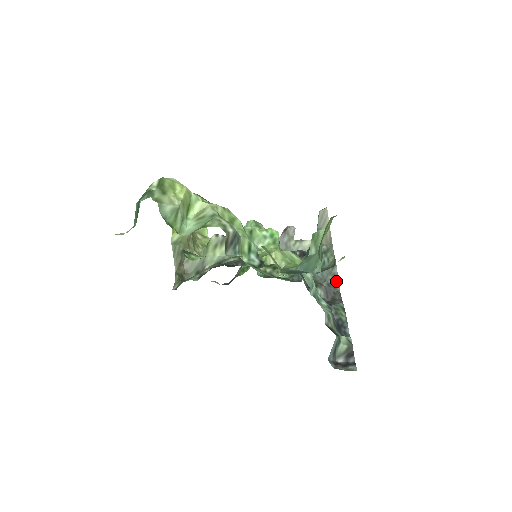
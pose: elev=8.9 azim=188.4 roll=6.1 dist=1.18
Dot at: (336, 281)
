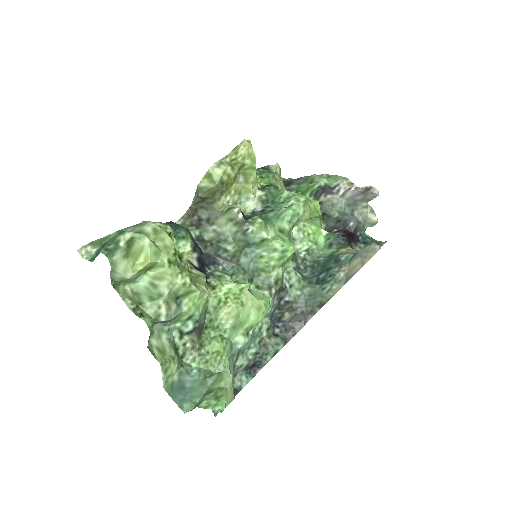
Dot at: (312, 315)
